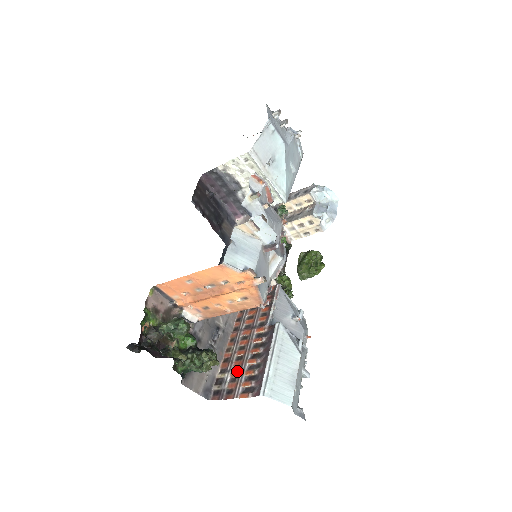
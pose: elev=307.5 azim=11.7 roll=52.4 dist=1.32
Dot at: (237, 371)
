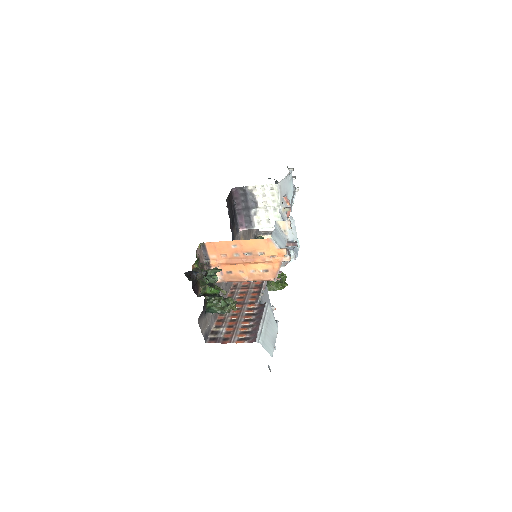
Dot at: (232, 327)
